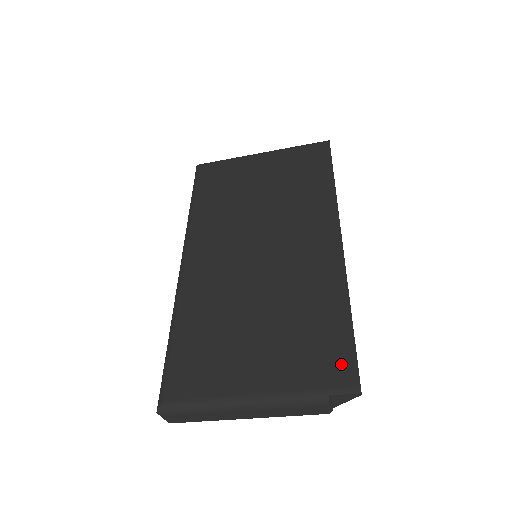
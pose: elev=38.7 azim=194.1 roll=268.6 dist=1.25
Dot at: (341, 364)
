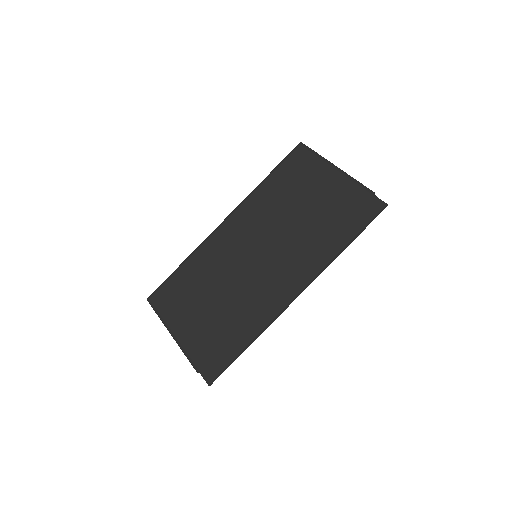
Dot at: (216, 364)
